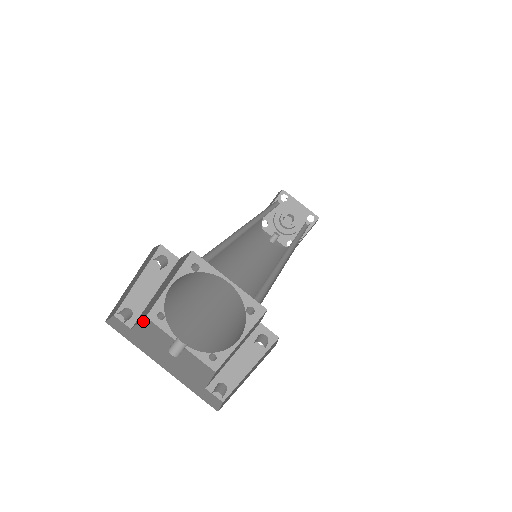
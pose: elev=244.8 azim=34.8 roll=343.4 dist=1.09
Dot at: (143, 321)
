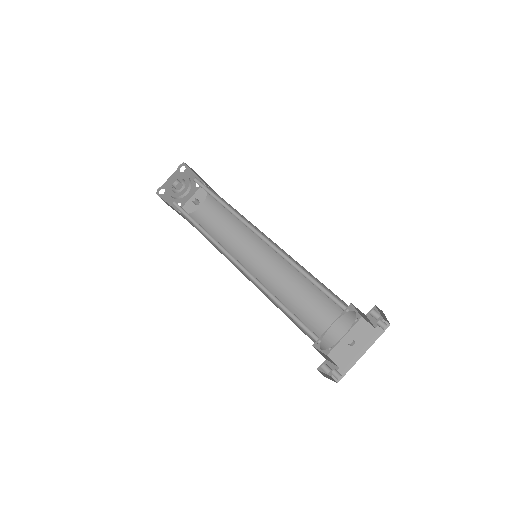
Dot at: (331, 358)
